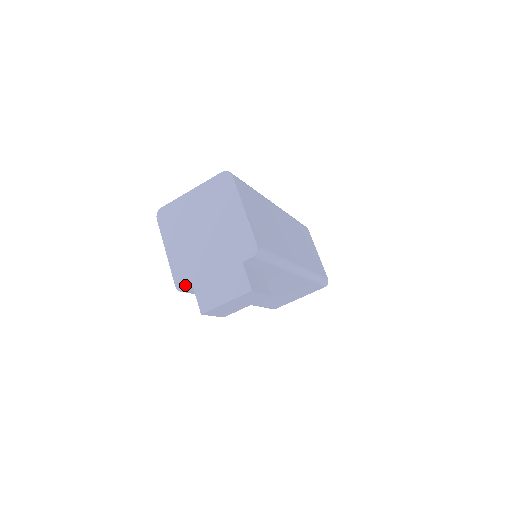
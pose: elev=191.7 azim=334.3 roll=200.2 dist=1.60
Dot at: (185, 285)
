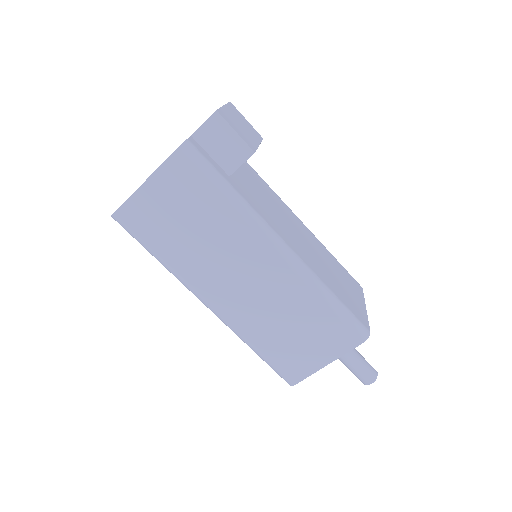
Dot at: occluded
